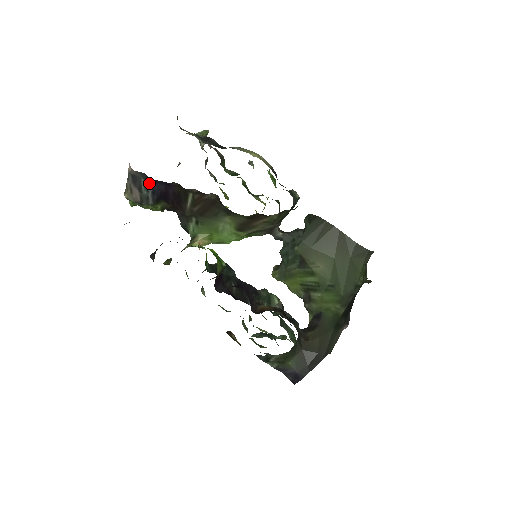
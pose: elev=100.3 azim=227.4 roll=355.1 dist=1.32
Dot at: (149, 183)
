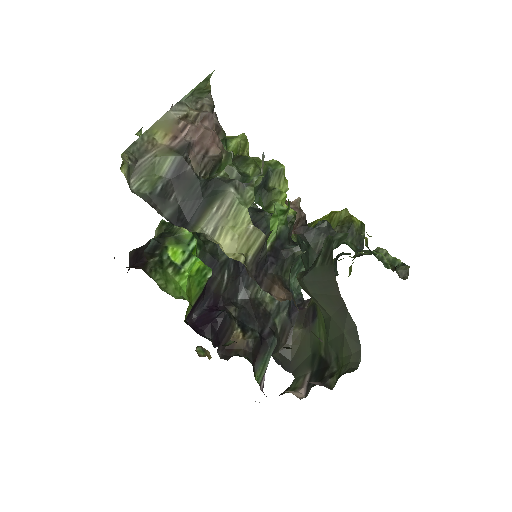
Dot at: occluded
